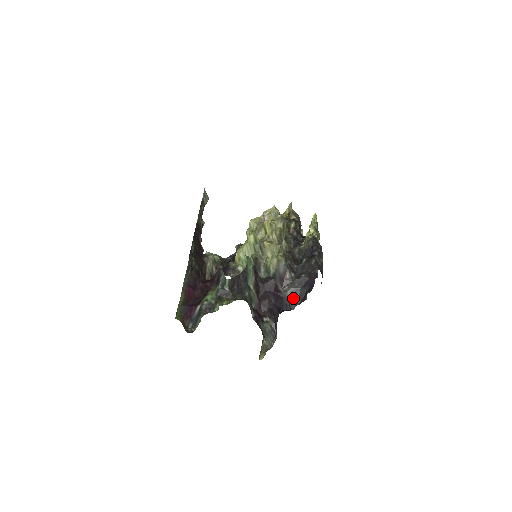
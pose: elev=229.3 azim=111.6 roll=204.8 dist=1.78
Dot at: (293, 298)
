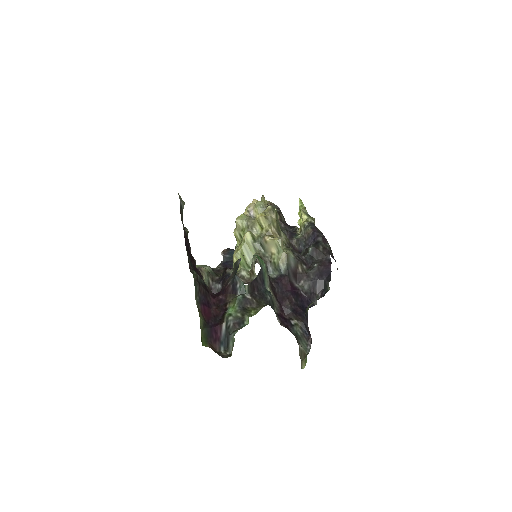
Dot at: (312, 292)
